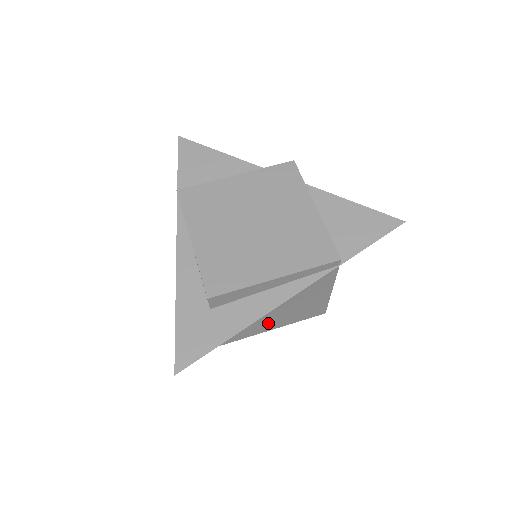
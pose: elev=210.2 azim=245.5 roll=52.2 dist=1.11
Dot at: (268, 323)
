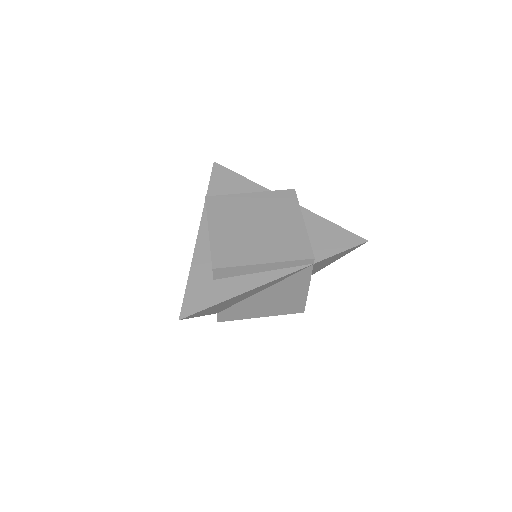
Dot at: (257, 309)
